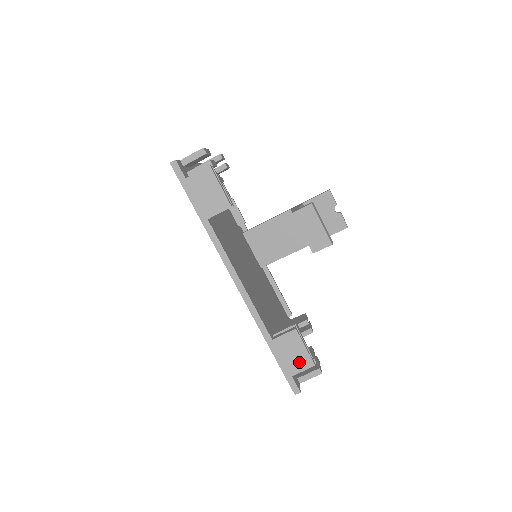
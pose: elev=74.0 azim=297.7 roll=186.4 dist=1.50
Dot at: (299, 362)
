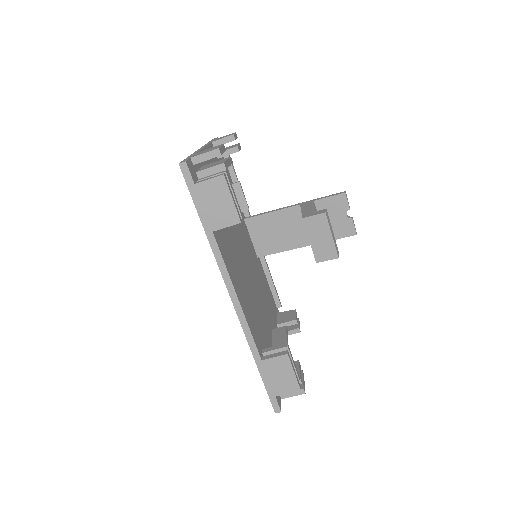
Dot at: (285, 385)
